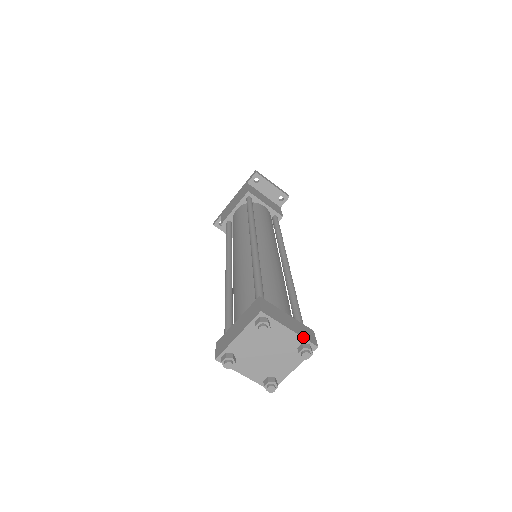
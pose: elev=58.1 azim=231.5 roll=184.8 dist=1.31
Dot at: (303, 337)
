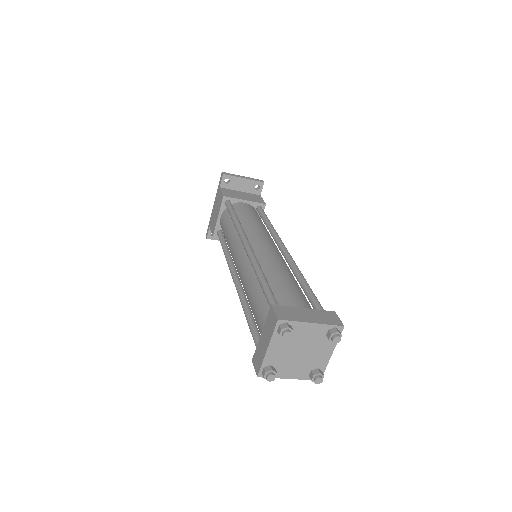
Dot at: (327, 324)
